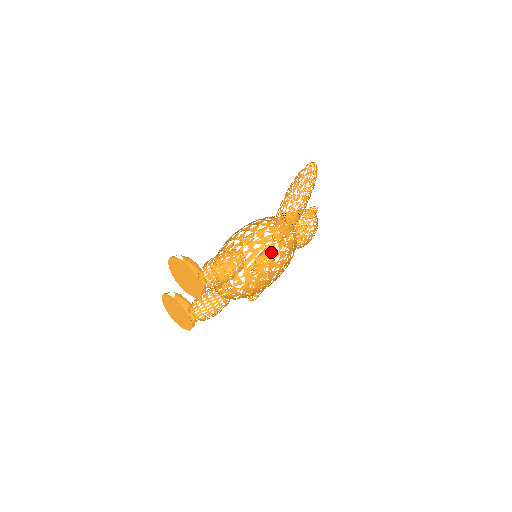
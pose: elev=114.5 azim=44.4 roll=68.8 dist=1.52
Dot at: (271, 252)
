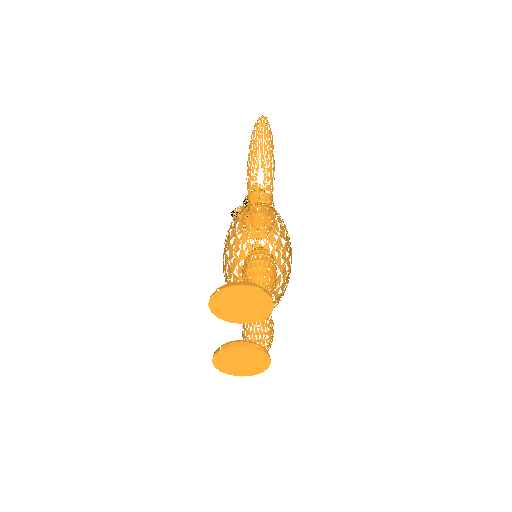
Dot at: (260, 246)
